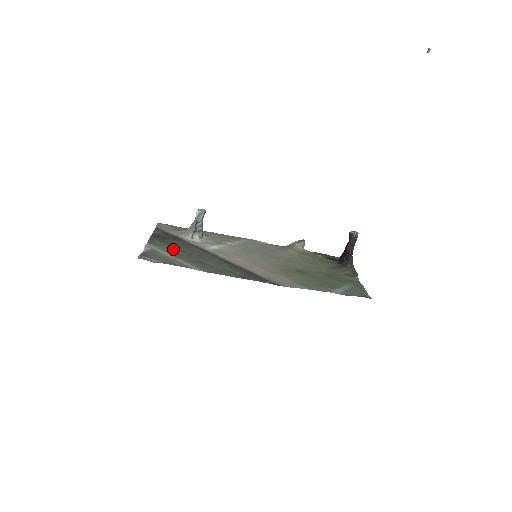
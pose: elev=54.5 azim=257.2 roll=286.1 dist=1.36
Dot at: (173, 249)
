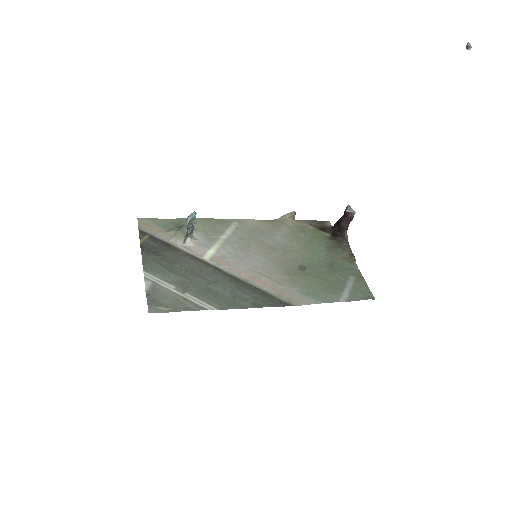
Dot at: (174, 275)
